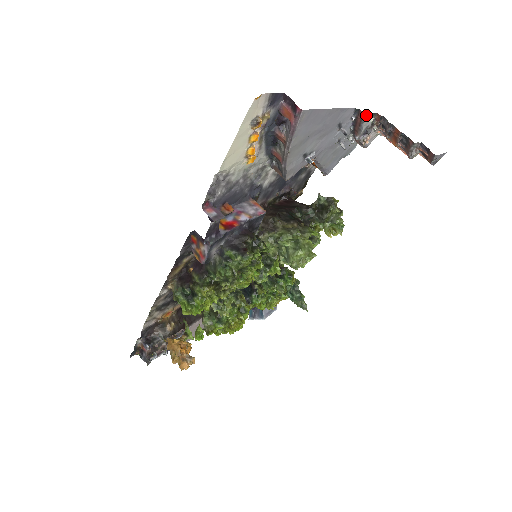
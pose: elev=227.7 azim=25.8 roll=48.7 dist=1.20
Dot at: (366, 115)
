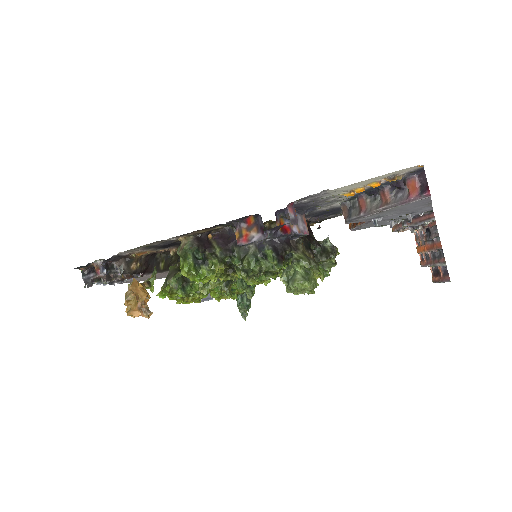
Dot at: (433, 219)
